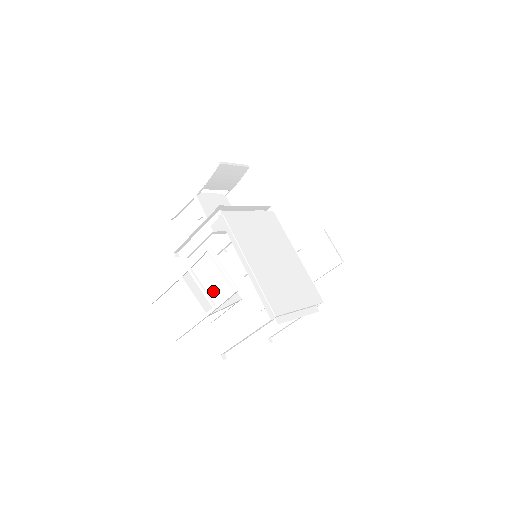
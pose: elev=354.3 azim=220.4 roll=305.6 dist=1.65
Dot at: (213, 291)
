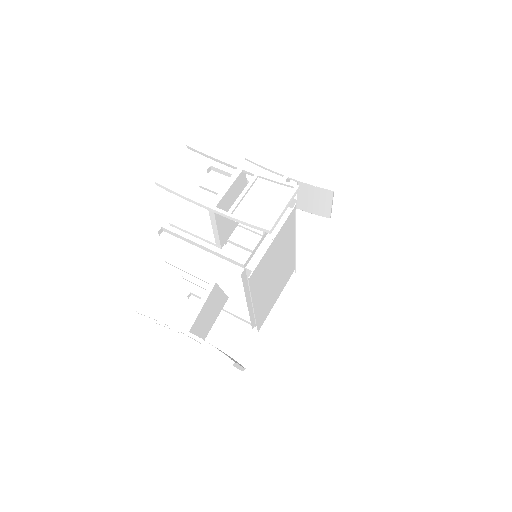
Dot at: occluded
